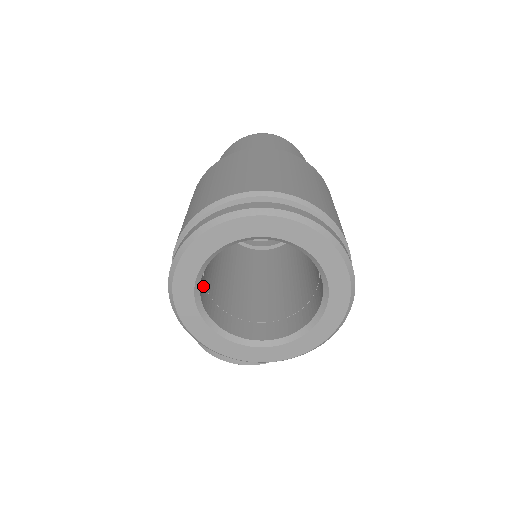
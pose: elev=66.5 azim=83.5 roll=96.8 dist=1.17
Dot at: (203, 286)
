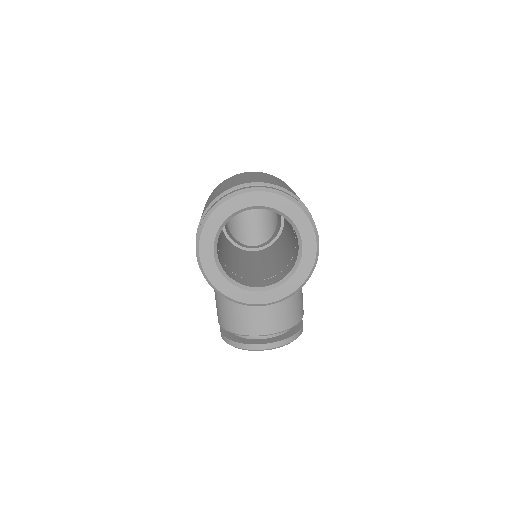
Dot at: (219, 257)
